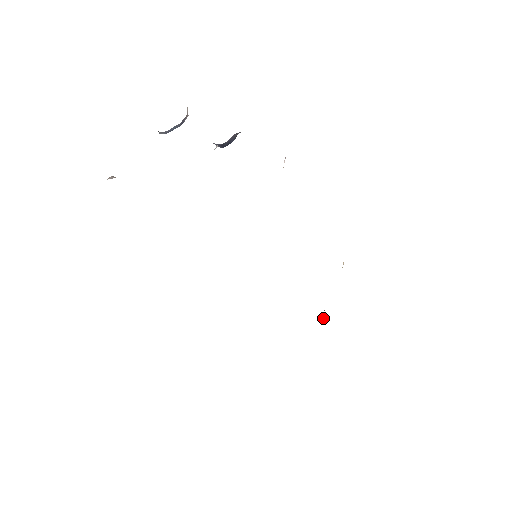
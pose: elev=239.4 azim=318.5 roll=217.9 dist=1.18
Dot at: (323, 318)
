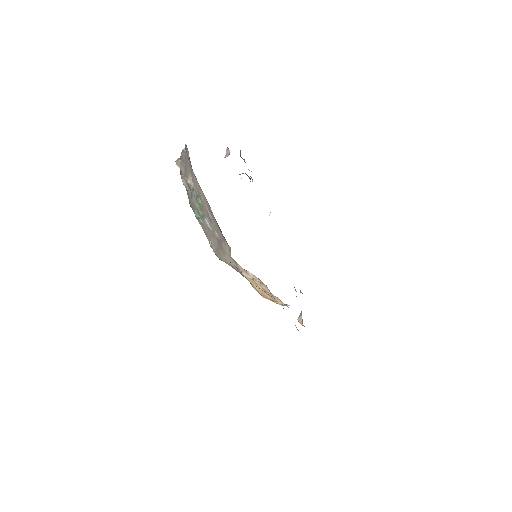
Dot at: (300, 319)
